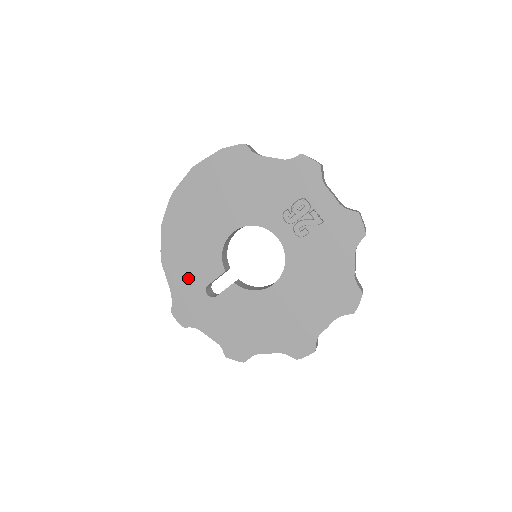
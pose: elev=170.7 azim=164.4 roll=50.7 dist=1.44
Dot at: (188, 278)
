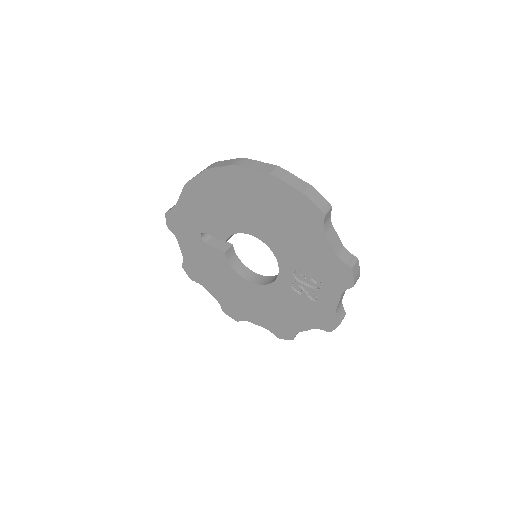
Dot at: (196, 214)
